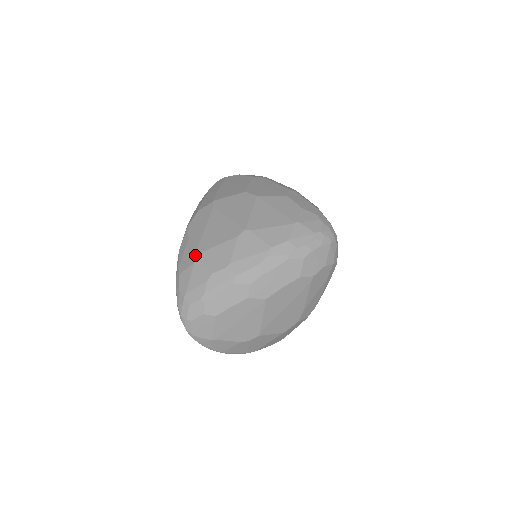
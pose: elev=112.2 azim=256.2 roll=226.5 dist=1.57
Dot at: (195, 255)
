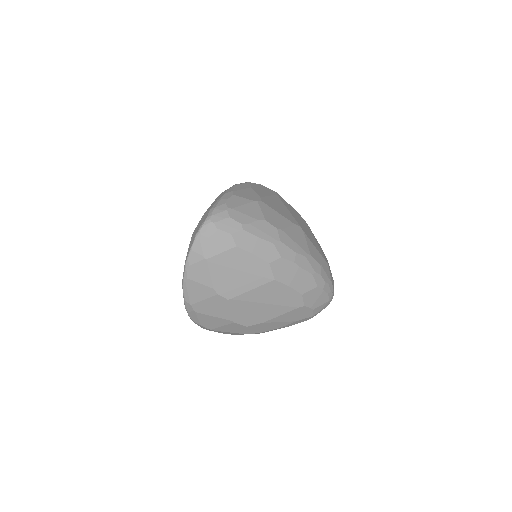
Dot at: (257, 198)
